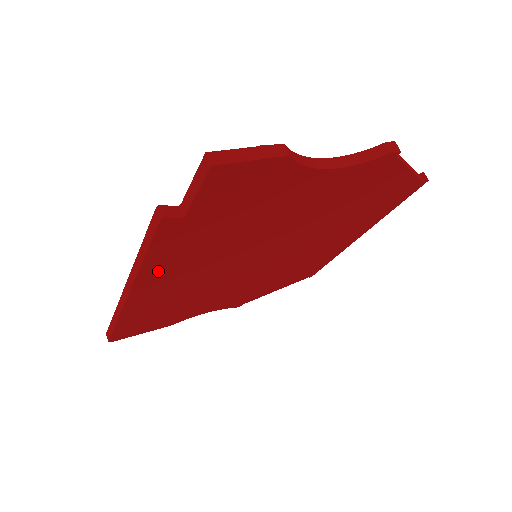
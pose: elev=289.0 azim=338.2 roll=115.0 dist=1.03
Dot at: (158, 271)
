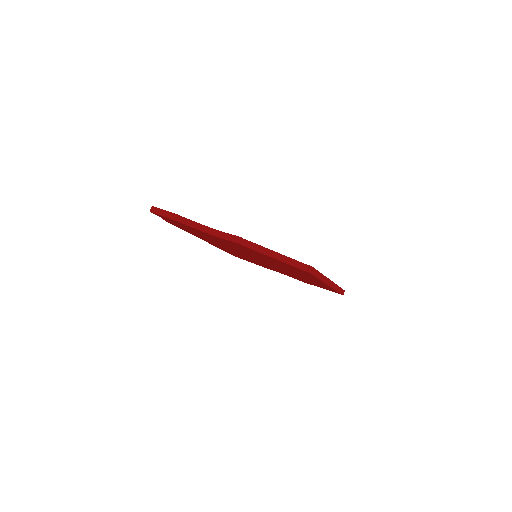
Dot at: (198, 236)
